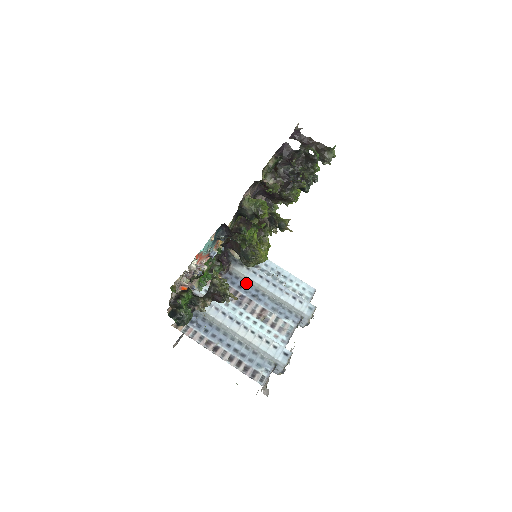
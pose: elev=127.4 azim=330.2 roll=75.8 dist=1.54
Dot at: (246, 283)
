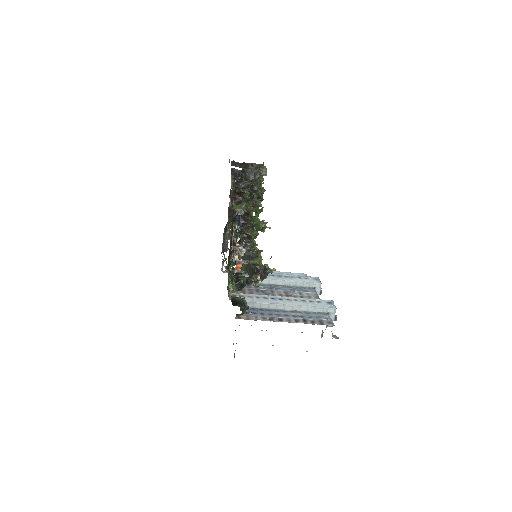
Dot at: (258, 284)
